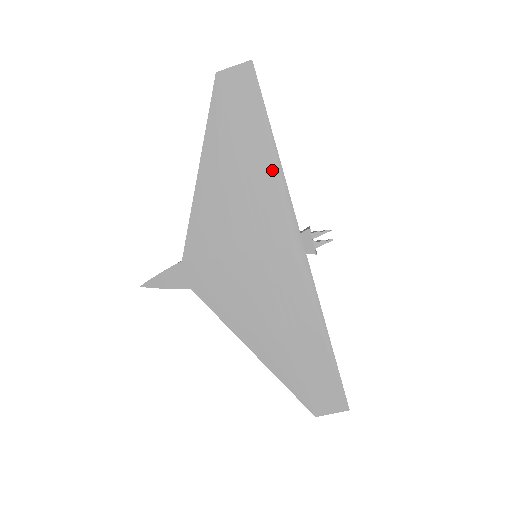
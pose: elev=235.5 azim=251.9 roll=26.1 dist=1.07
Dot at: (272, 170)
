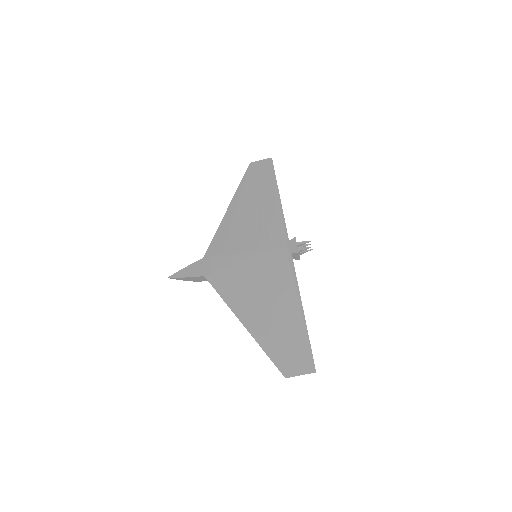
Dot at: (275, 206)
